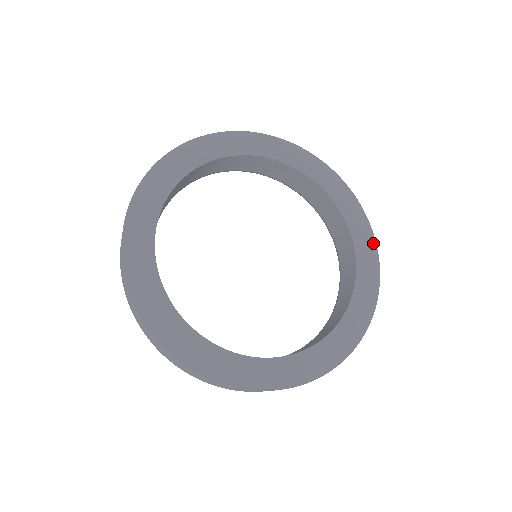
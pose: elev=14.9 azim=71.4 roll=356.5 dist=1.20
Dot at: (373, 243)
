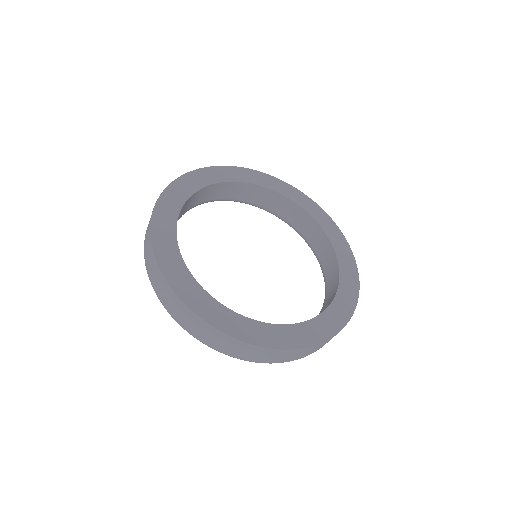
Dot at: (346, 244)
